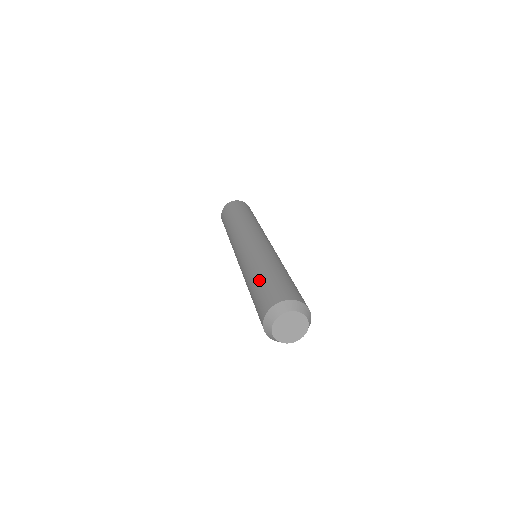
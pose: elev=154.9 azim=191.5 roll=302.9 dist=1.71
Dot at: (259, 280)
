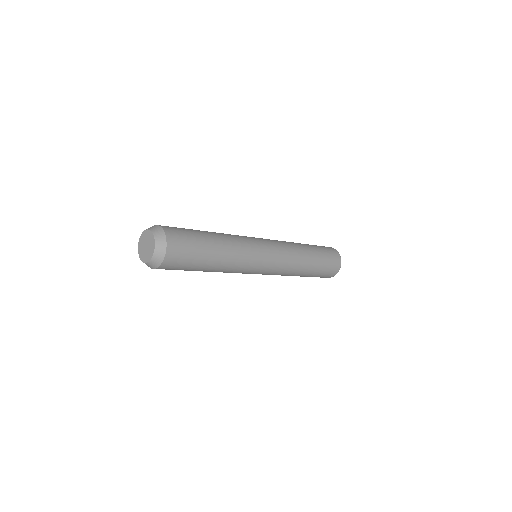
Dot at: occluded
